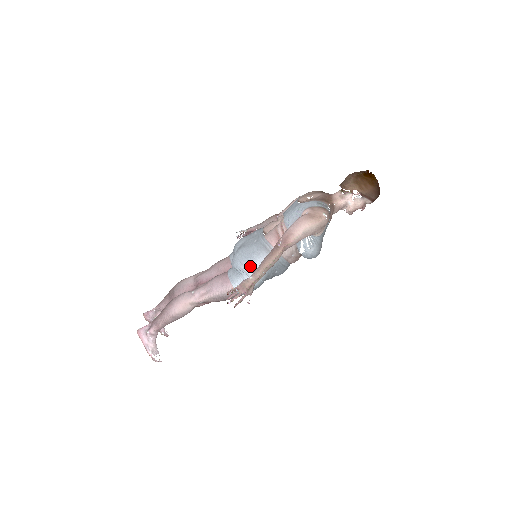
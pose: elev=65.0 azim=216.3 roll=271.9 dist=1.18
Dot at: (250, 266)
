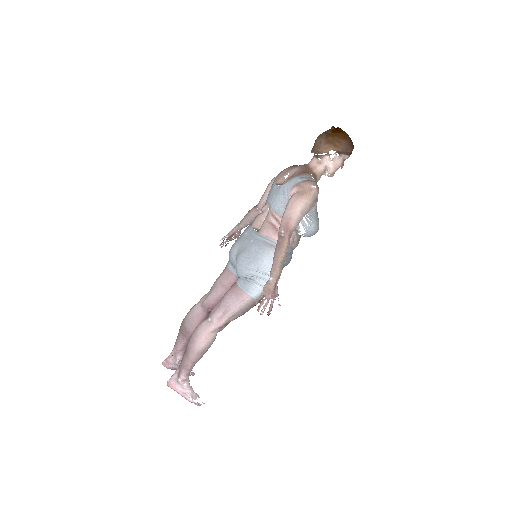
Dot at: (259, 268)
